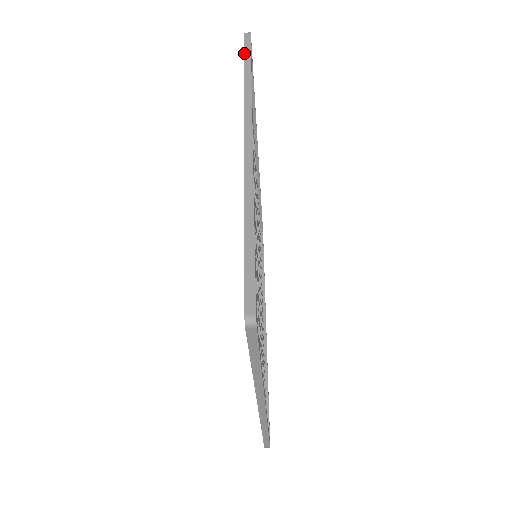
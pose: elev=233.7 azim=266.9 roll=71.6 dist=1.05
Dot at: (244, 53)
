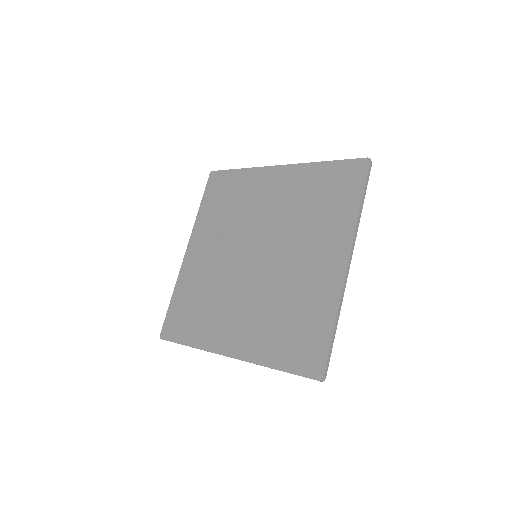
Dot at: (366, 183)
